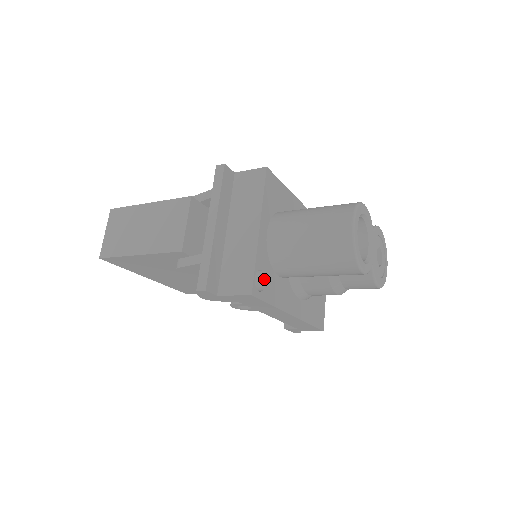
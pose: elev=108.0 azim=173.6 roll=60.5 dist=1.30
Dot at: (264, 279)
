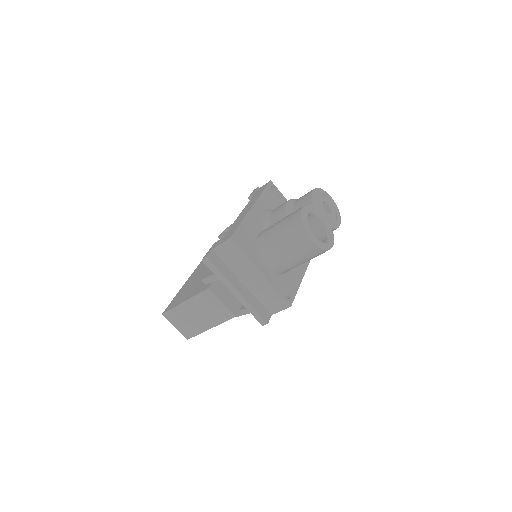
Dot at: (285, 287)
